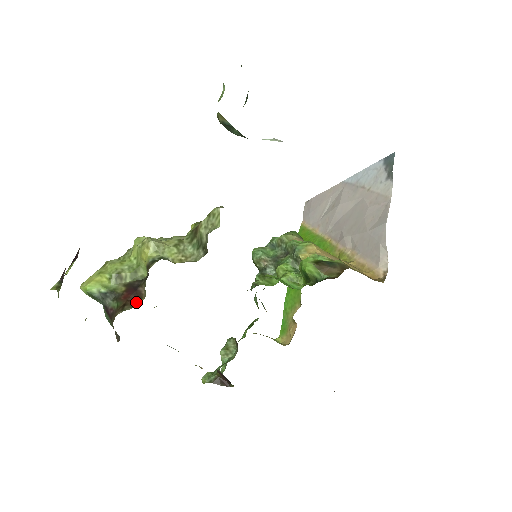
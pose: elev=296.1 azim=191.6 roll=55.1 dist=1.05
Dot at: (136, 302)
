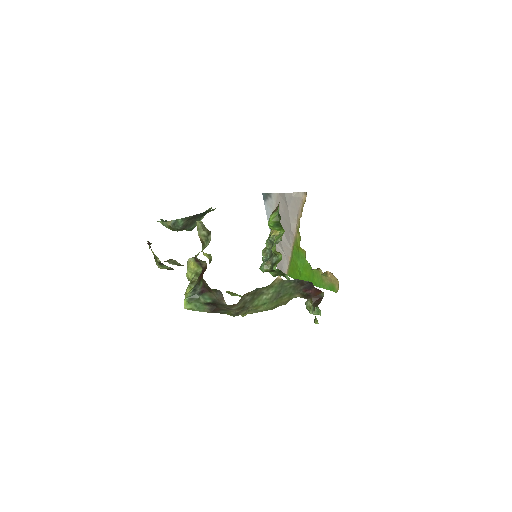
Dot at: occluded
